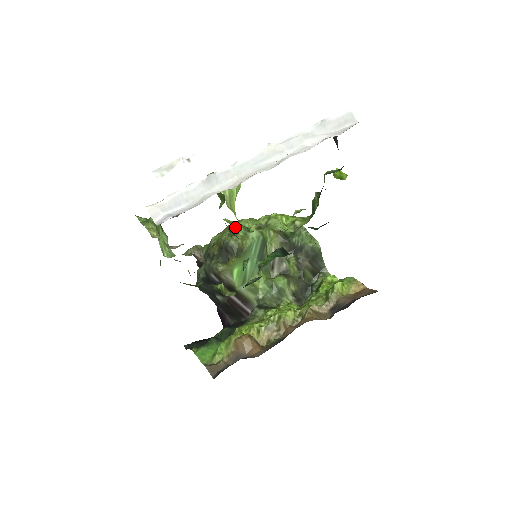
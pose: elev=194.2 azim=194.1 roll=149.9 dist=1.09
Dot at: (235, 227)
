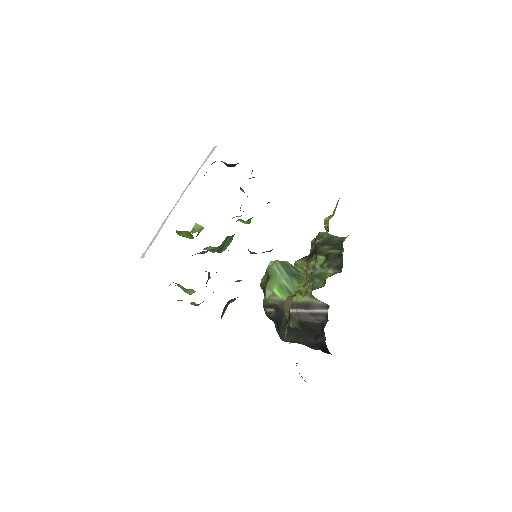
Dot at: occluded
